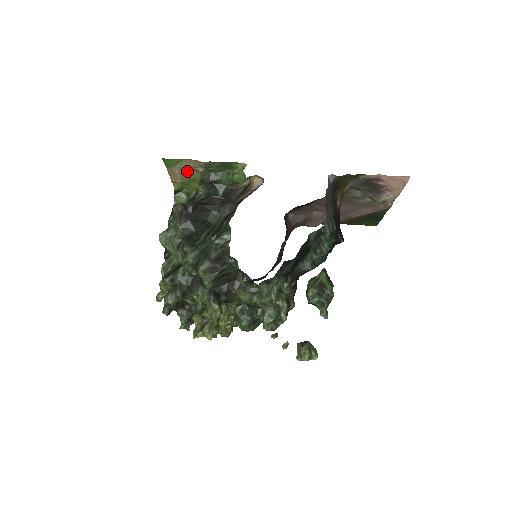
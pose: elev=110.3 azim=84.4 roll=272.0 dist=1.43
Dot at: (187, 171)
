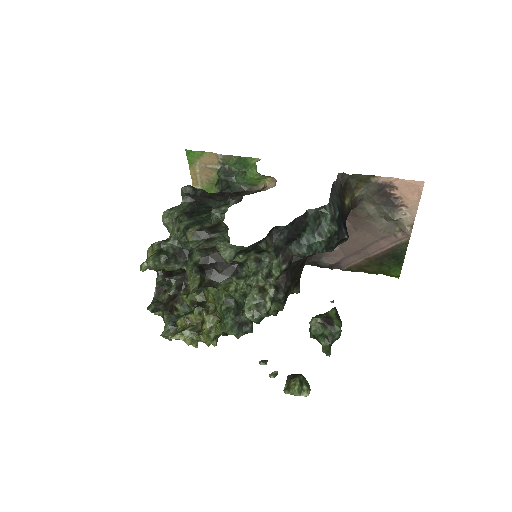
Dot at: (207, 171)
